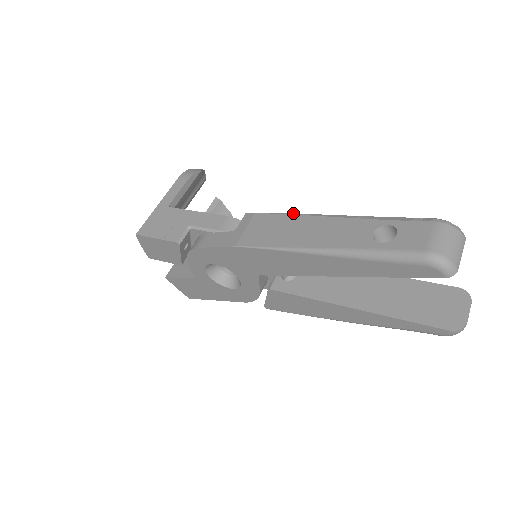
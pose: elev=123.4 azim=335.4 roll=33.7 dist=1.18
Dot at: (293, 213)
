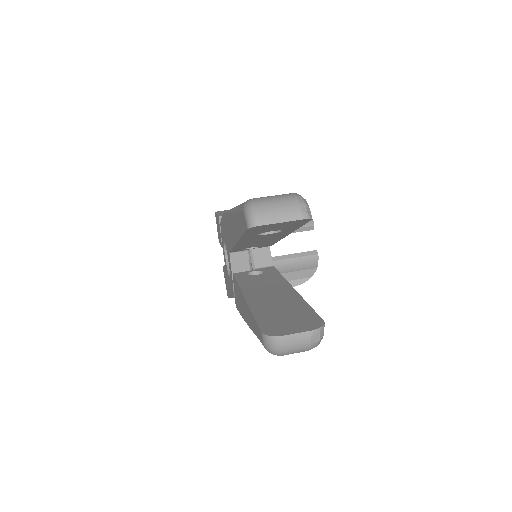
Dot at: occluded
